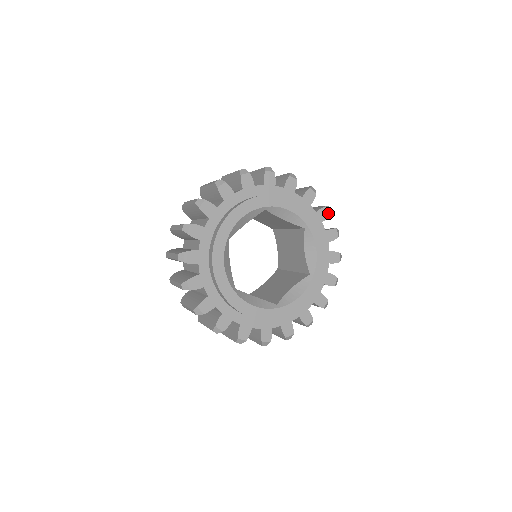
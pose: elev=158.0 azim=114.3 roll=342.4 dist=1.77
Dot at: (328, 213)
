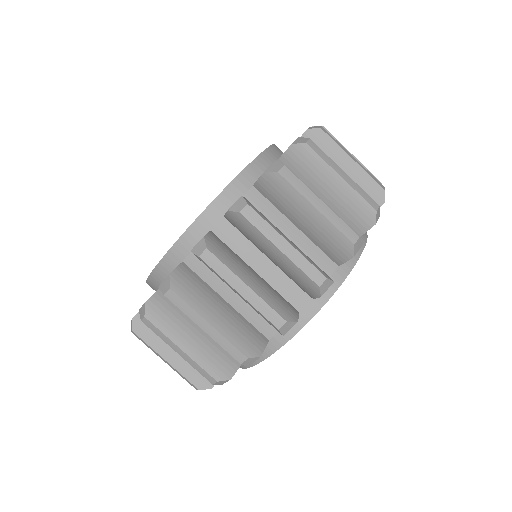
Dot at: occluded
